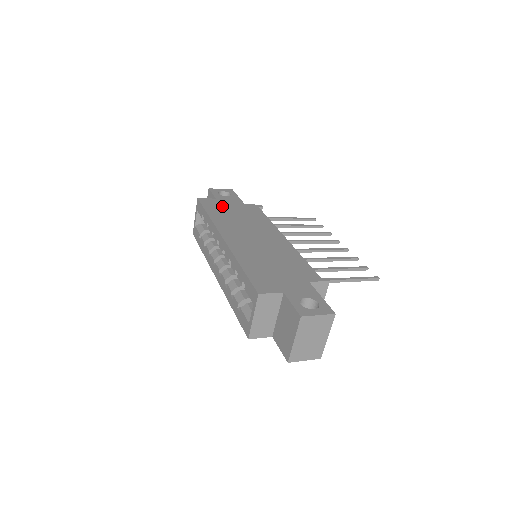
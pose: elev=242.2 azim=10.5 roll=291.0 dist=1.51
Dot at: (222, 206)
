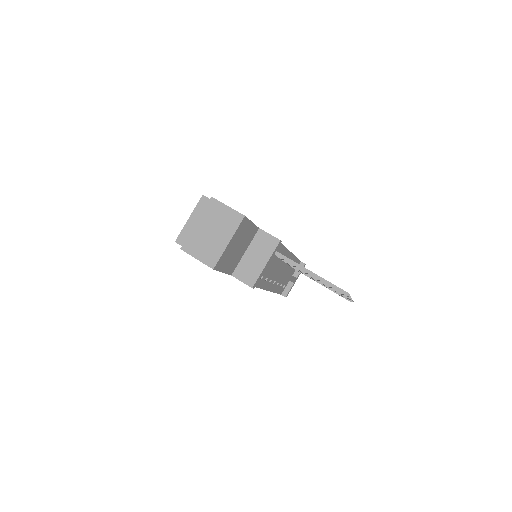
Dot at: occluded
